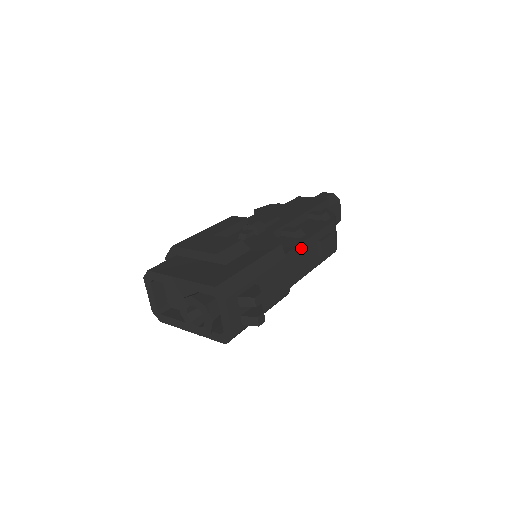
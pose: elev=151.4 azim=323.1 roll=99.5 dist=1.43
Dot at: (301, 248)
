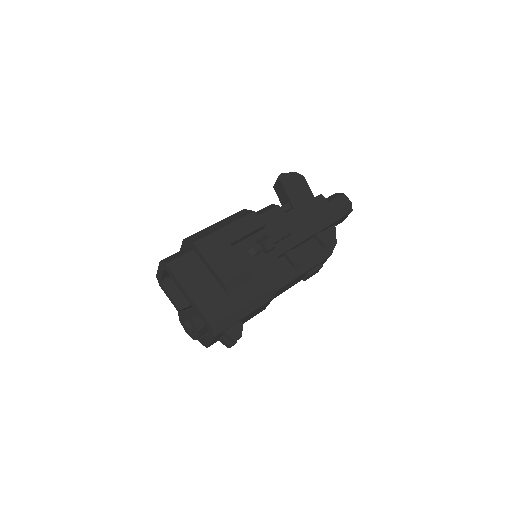
Dot at: (291, 282)
